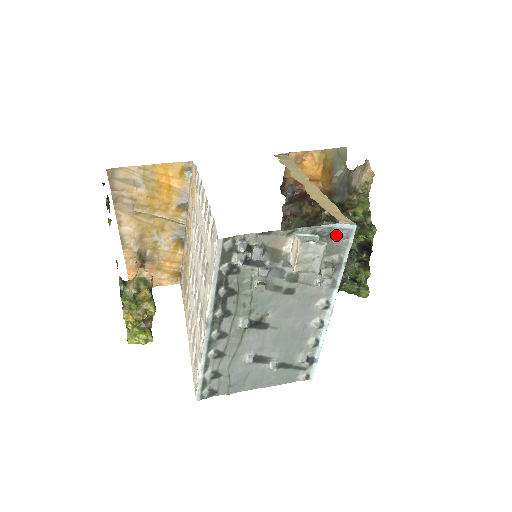
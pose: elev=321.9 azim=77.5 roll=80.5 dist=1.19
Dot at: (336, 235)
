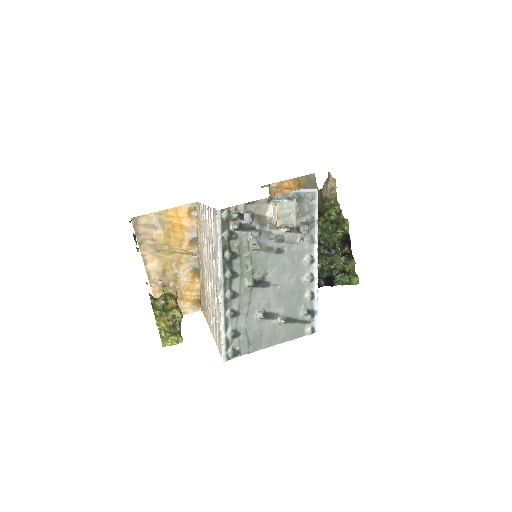
Dot at: (304, 199)
